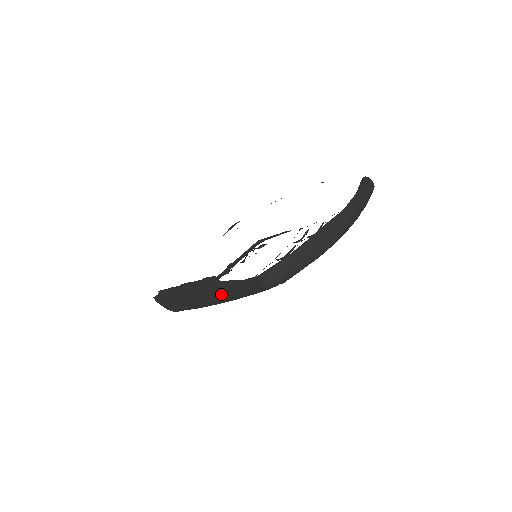
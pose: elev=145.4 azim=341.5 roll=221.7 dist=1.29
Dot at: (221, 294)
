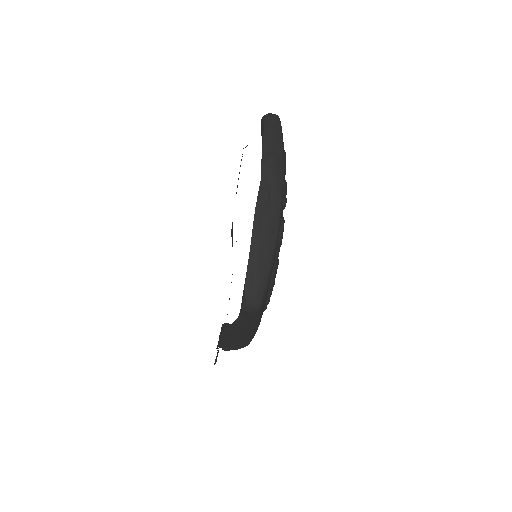
Dot at: (245, 328)
